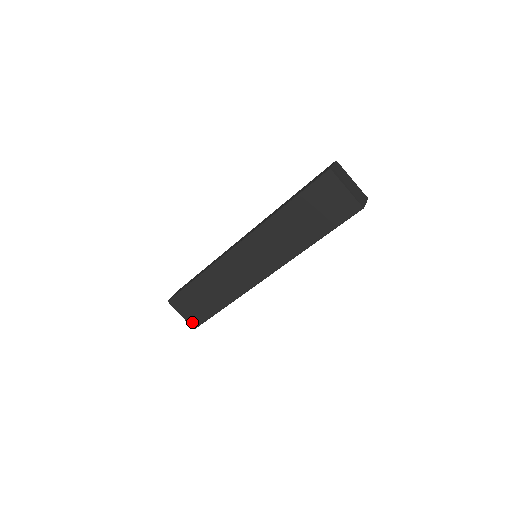
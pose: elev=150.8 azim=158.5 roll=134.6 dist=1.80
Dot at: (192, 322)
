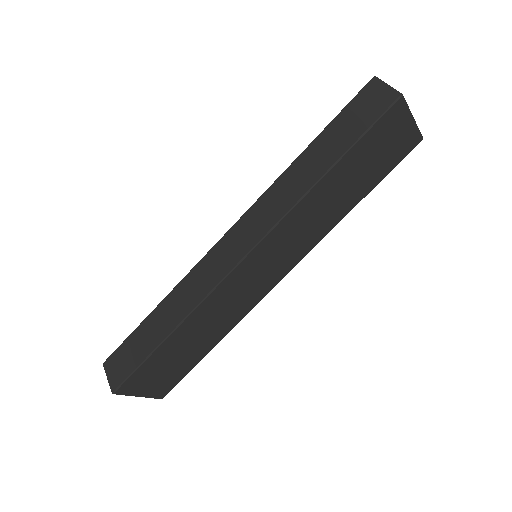
Dot at: (159, 393)
